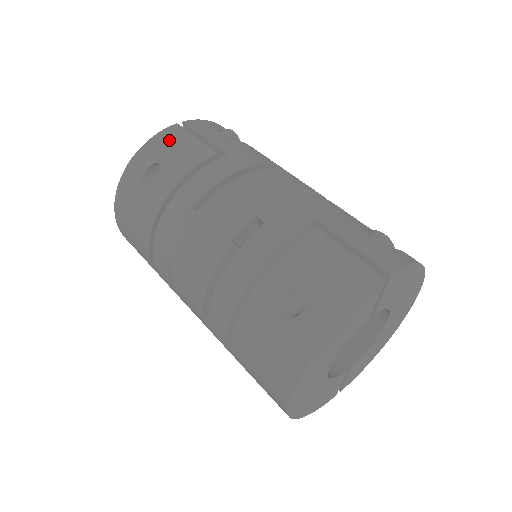
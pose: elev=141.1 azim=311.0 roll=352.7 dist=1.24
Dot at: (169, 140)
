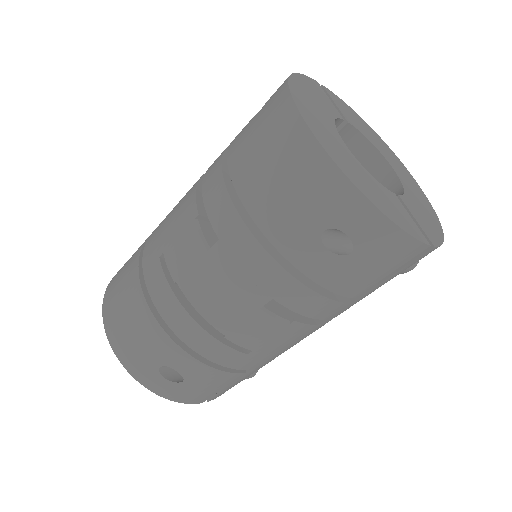
Dot at: occluded
